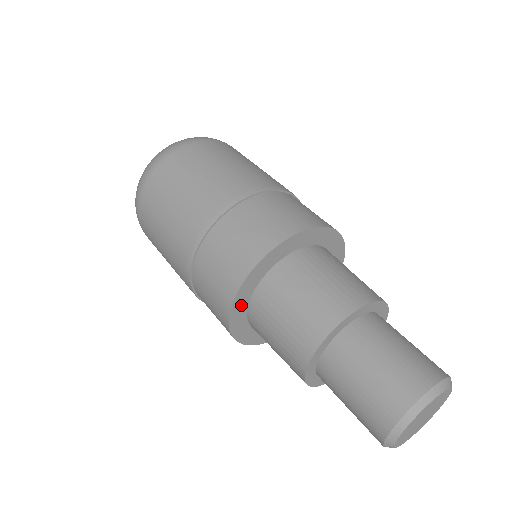
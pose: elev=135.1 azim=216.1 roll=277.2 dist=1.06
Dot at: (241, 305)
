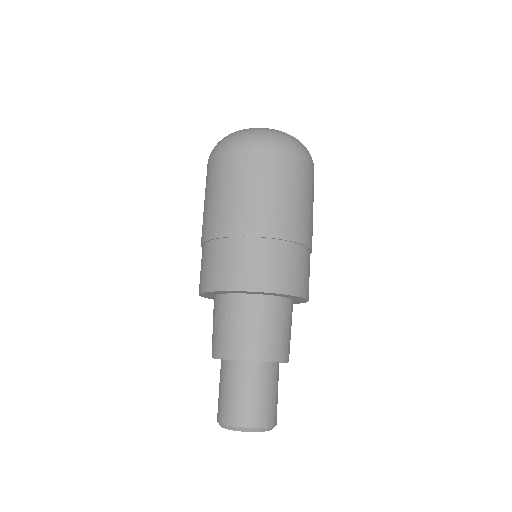
Dot at: (235, 292)
